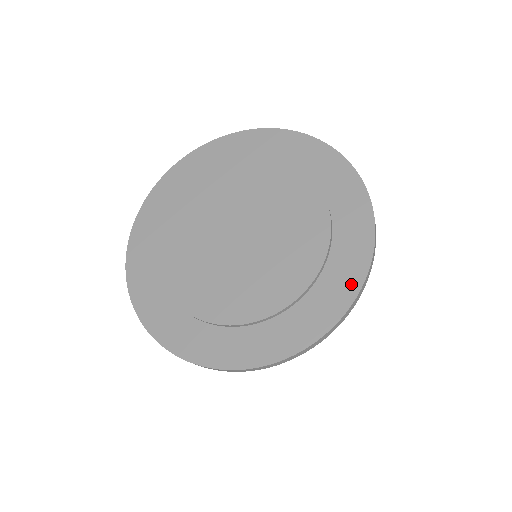
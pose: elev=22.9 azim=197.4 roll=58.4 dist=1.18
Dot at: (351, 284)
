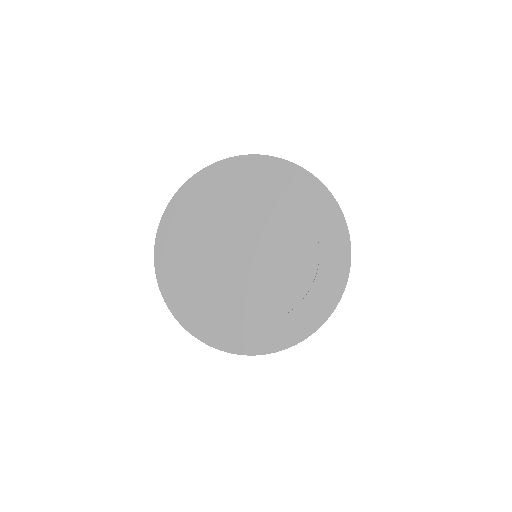
Dot at: (334, 295)
